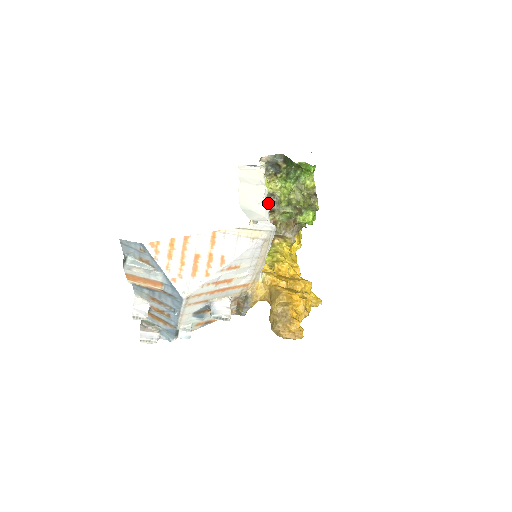
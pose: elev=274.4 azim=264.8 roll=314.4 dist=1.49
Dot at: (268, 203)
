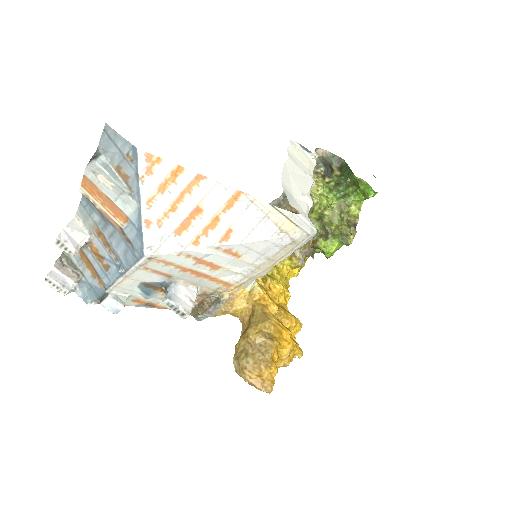
Dot at: occluded
